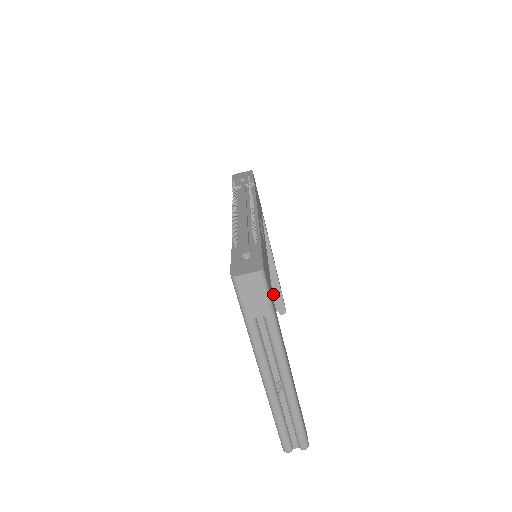
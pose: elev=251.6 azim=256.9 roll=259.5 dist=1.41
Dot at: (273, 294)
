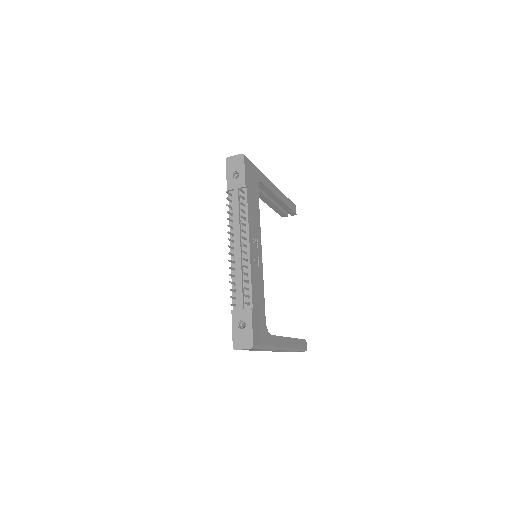
Dot at: occluded
